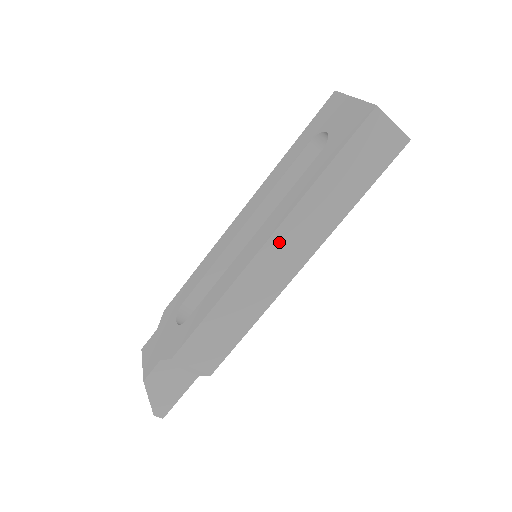
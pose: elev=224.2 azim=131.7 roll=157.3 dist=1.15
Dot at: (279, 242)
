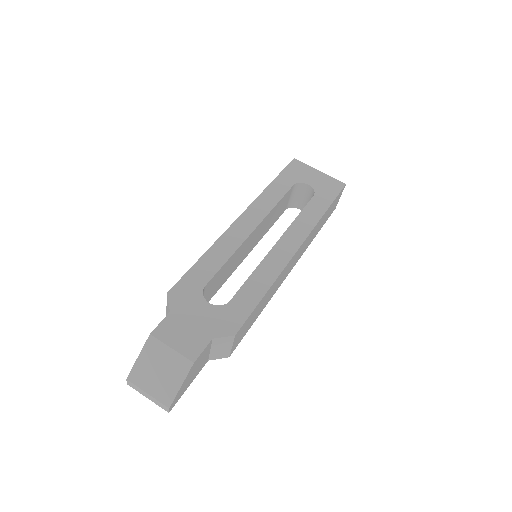
Dot at: (300, 249)
